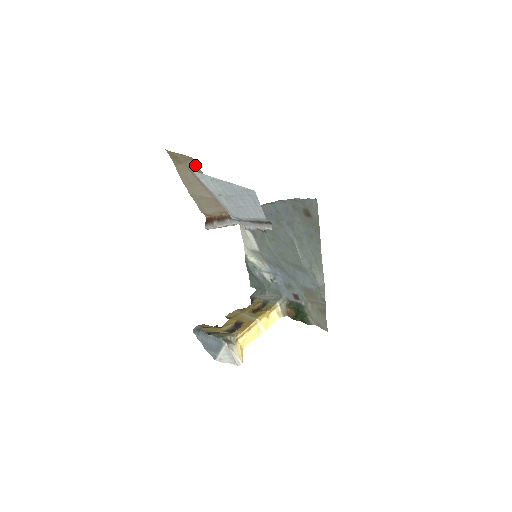
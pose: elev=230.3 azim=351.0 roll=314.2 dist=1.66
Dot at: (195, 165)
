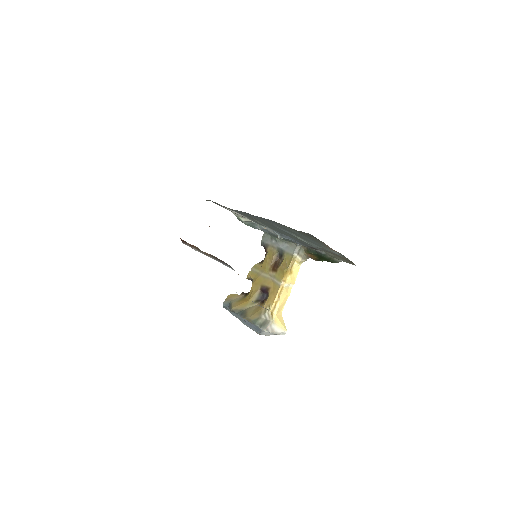
Dot at: occluded
